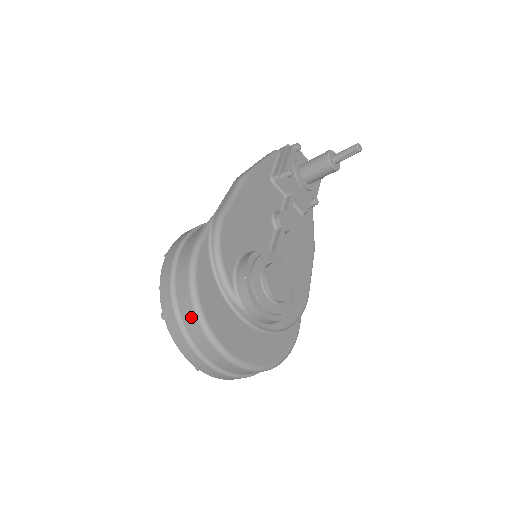
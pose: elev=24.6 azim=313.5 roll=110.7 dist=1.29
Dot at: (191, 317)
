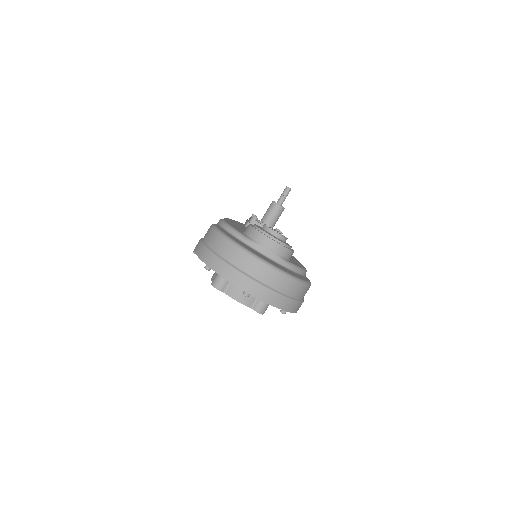
Dot at: (226, 246)
